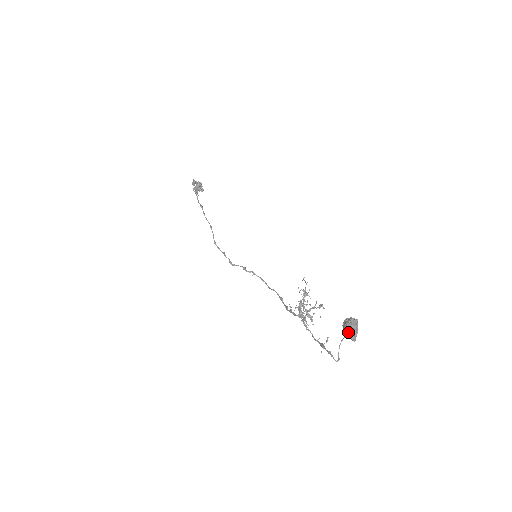
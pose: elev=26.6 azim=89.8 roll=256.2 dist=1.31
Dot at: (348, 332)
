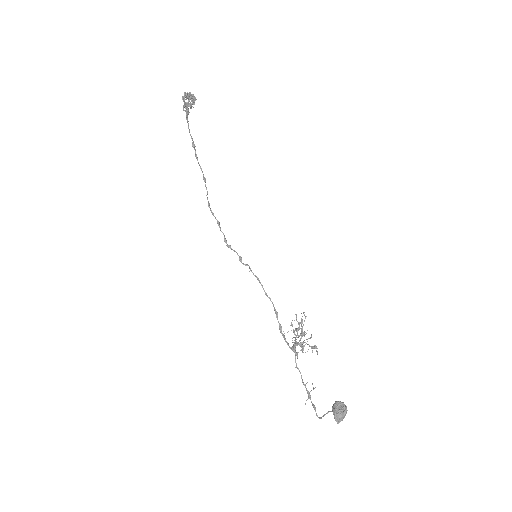
Dot at: (336, 419)
